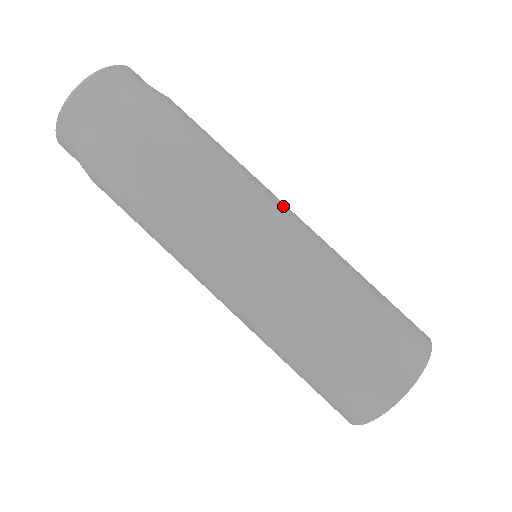
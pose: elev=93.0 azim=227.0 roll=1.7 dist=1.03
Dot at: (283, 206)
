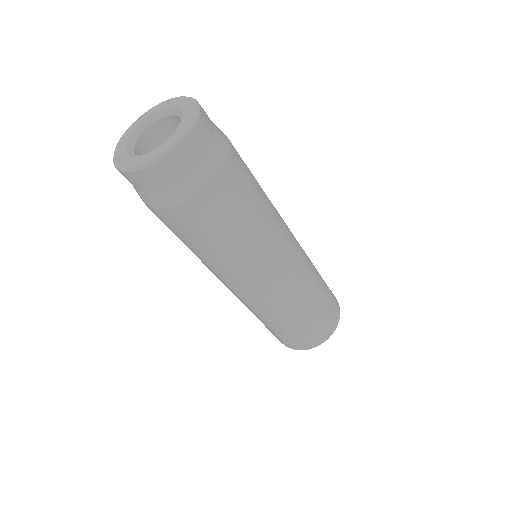
Dot at: (287, 256)
